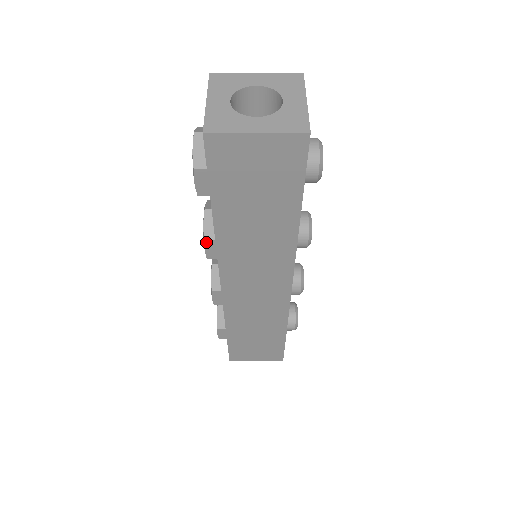
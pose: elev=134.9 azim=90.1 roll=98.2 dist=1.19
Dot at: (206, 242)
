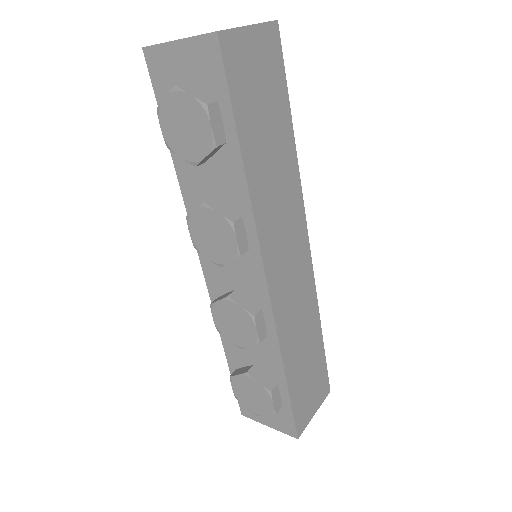
Dot at: (235, 225)
